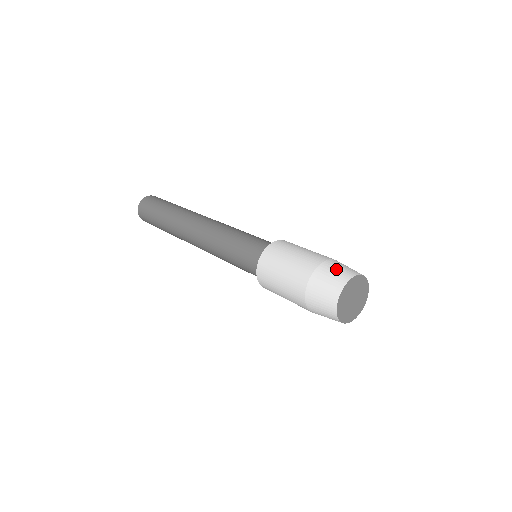
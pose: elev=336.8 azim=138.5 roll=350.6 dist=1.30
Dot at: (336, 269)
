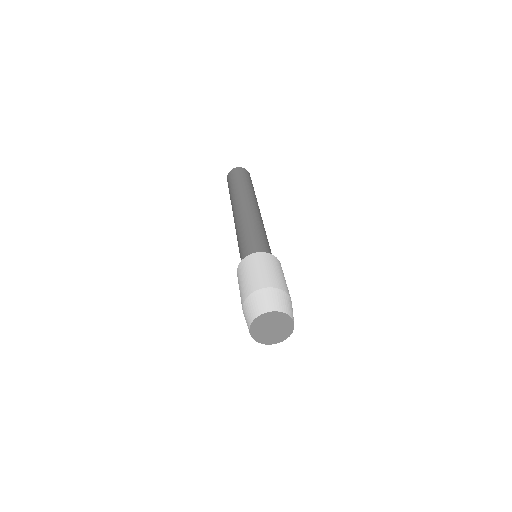
Dot at: (277, 298)
